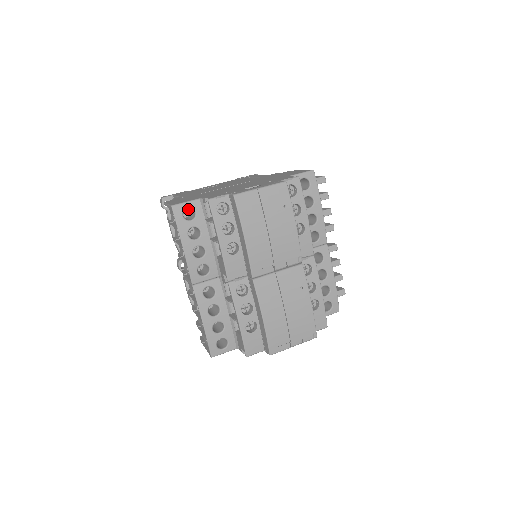
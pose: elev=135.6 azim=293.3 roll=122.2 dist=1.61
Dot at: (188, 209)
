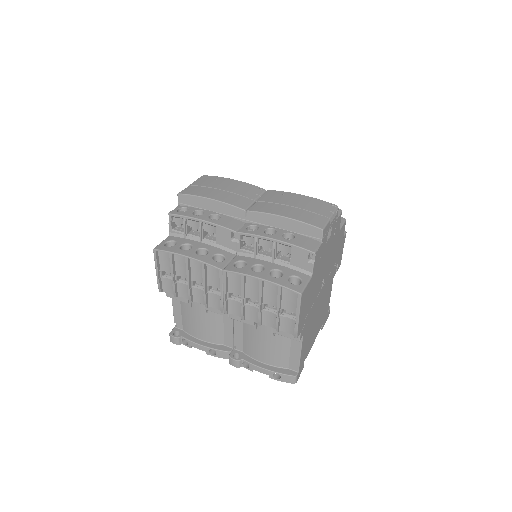
Dot at: occluded
